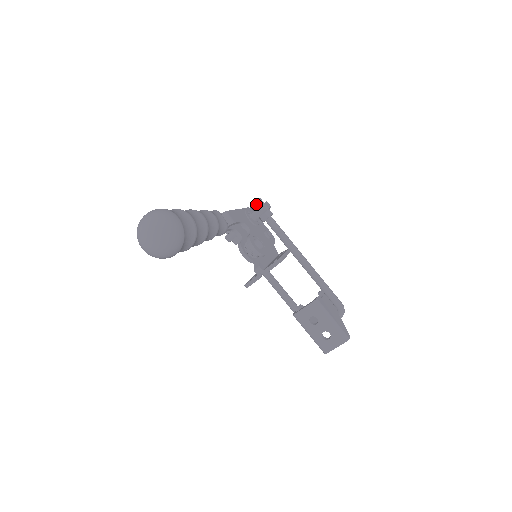
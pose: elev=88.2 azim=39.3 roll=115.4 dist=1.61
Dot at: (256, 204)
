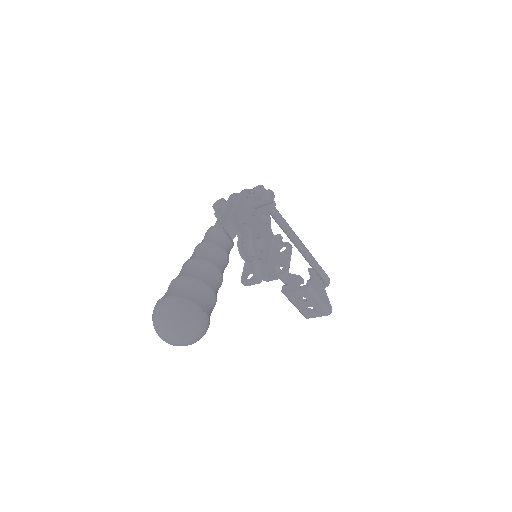
Dot at: (259, 197)
